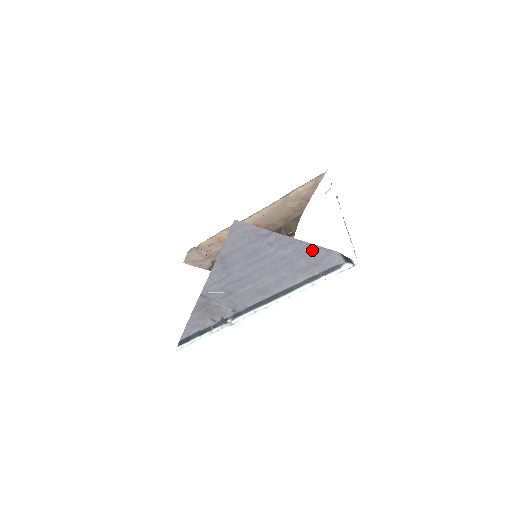
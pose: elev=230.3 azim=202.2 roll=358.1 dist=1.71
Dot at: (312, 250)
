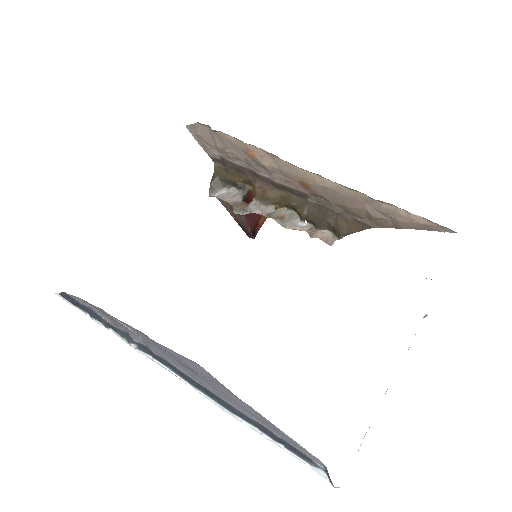
Dot at: (292, 440)
